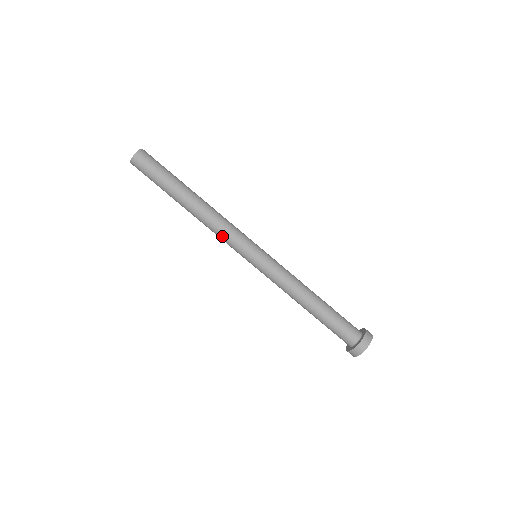
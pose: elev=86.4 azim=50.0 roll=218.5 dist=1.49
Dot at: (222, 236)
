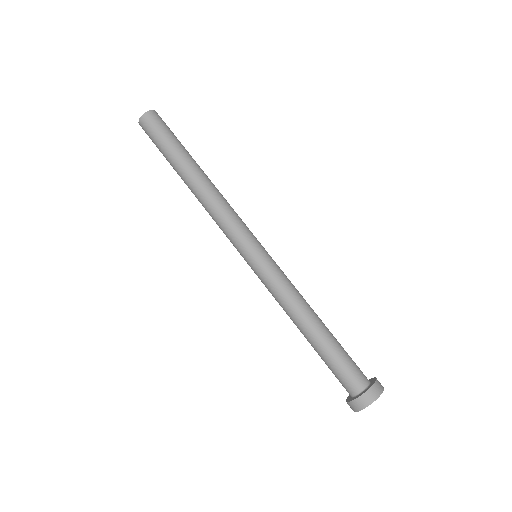
Dot at: (219, 224)
